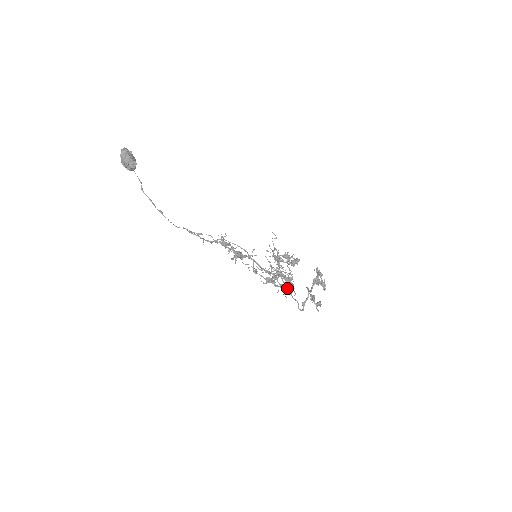
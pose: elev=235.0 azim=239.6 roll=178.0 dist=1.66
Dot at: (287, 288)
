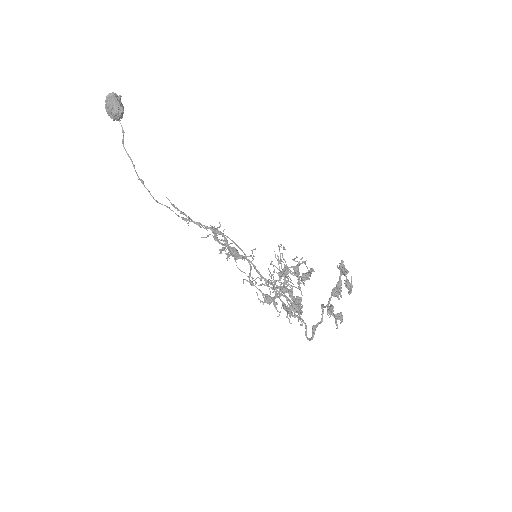
Dot at: (291, 315)
